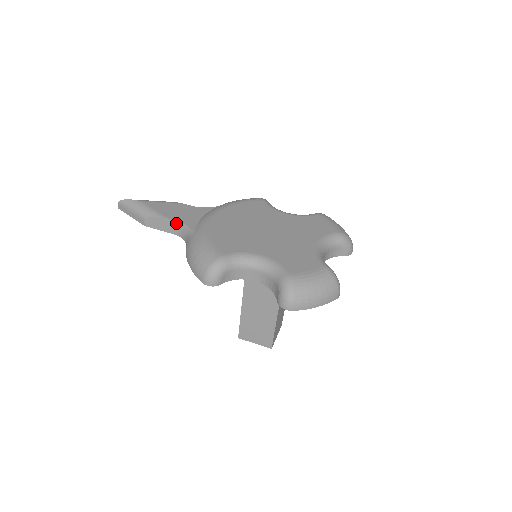
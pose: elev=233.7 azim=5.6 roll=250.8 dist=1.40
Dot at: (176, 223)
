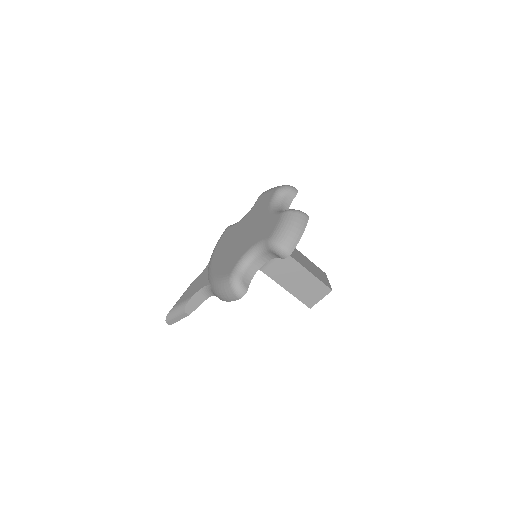
Dot at: (199, 293)
